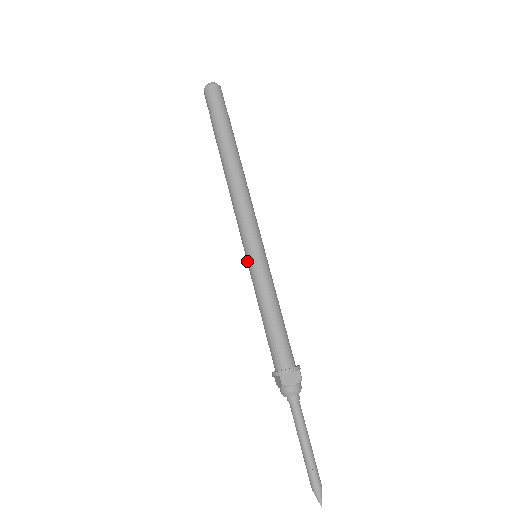
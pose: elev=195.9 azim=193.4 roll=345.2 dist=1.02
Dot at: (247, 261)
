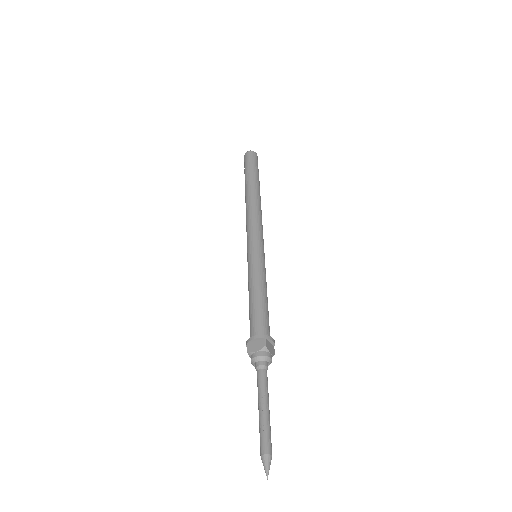
Dot at: occluded
